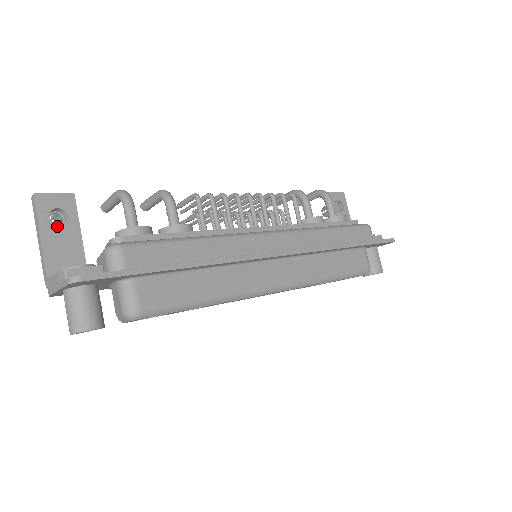
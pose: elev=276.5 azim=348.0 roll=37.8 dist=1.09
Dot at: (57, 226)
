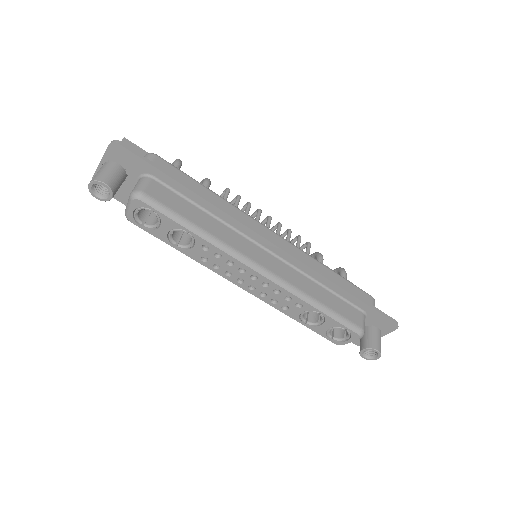
Dot at: occluded
